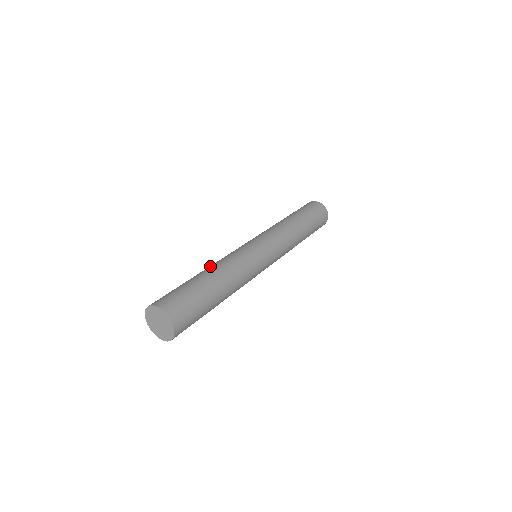
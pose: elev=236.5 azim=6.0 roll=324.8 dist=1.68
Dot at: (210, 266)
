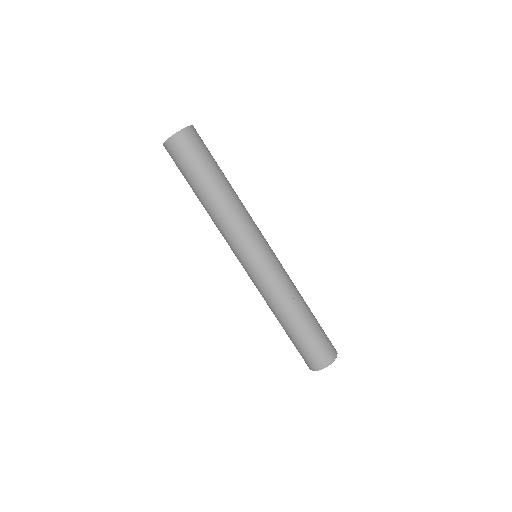
Dot at: occluded
